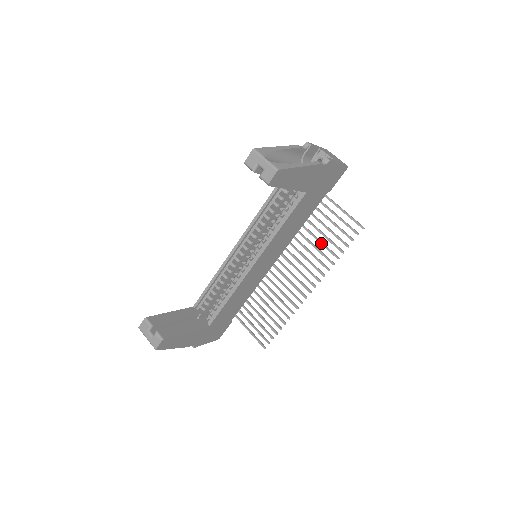
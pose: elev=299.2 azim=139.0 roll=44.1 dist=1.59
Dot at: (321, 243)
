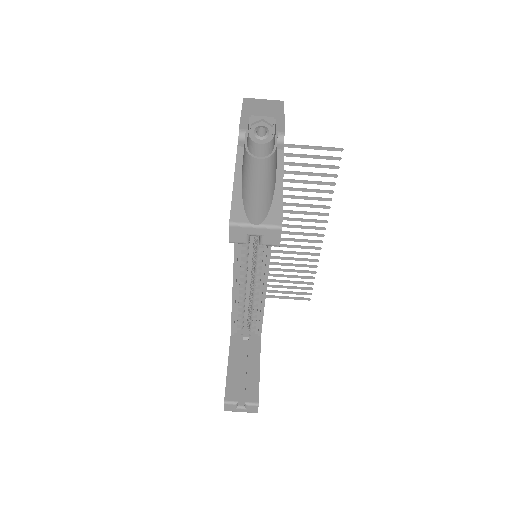
Dot at: (304, 191)
